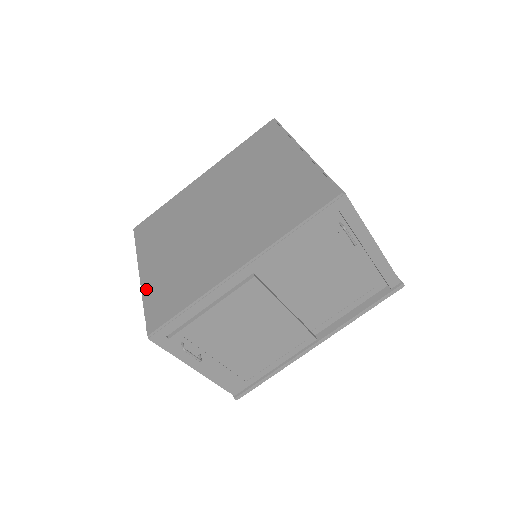
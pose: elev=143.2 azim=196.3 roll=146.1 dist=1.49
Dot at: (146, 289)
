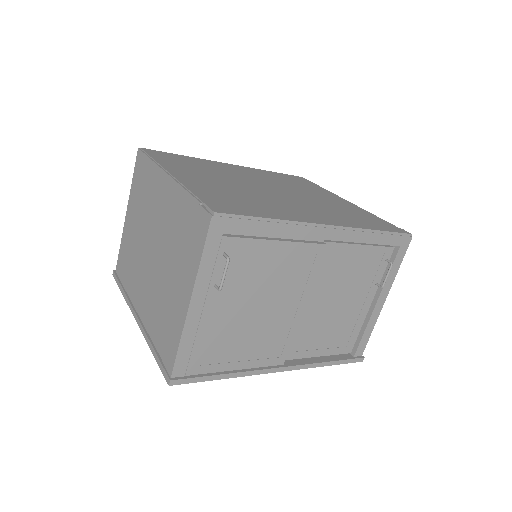
Dot at: (190, 185)
